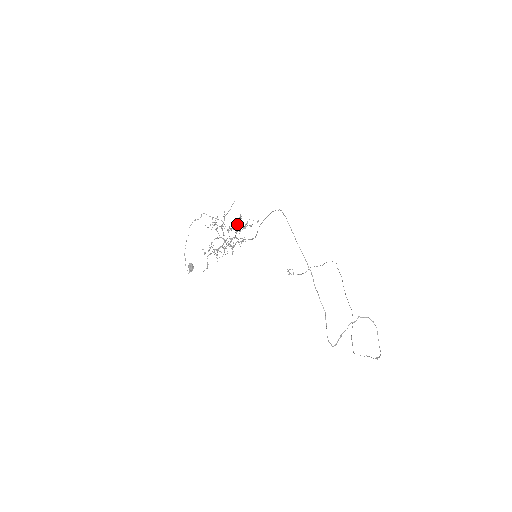
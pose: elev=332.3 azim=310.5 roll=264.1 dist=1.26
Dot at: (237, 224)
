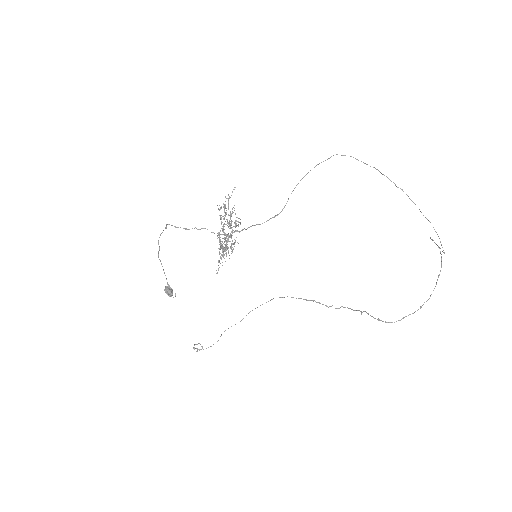
Dot at: occluded
